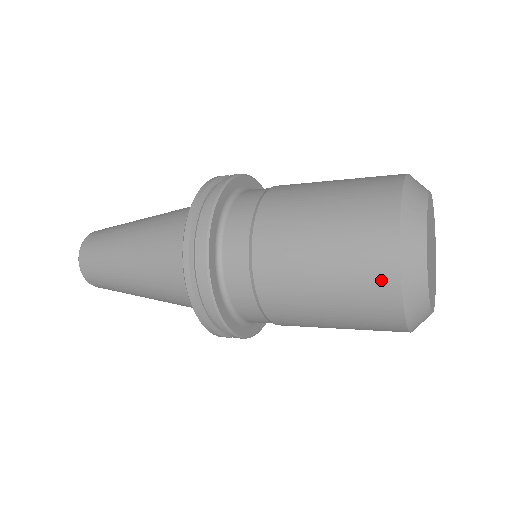
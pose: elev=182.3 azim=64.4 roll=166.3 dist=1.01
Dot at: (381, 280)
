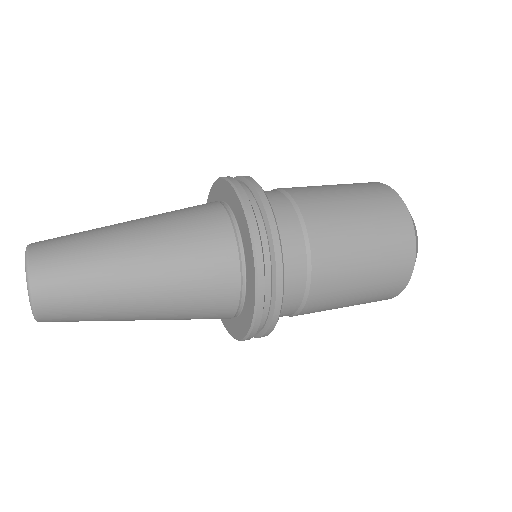
Dot at: (404, 238)
